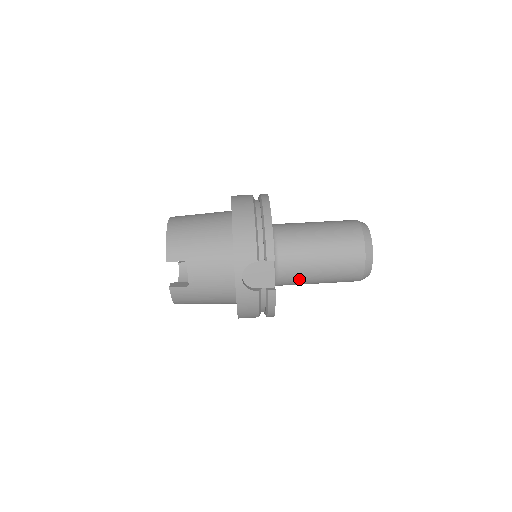
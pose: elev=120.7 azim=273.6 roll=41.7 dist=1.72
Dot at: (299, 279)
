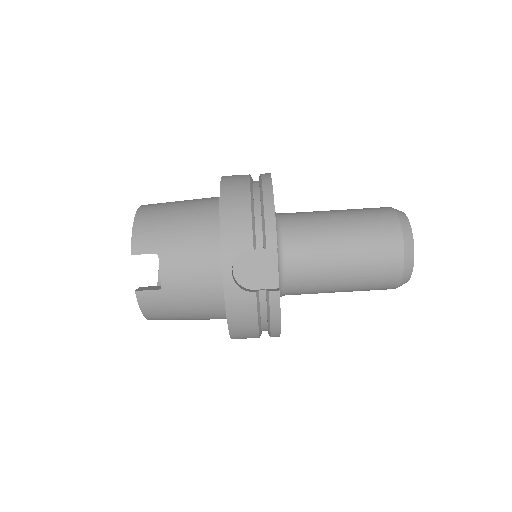
Dot at: (313, 283)
